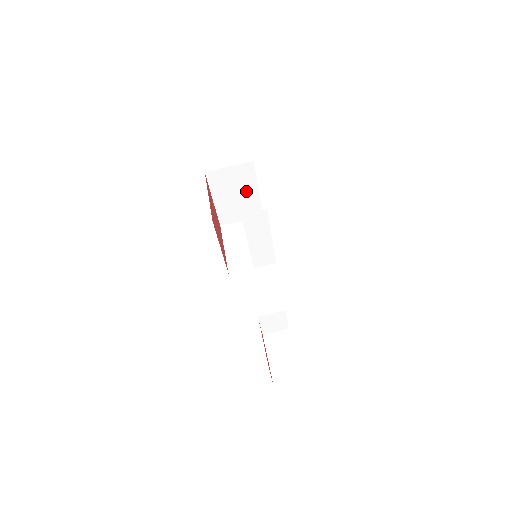
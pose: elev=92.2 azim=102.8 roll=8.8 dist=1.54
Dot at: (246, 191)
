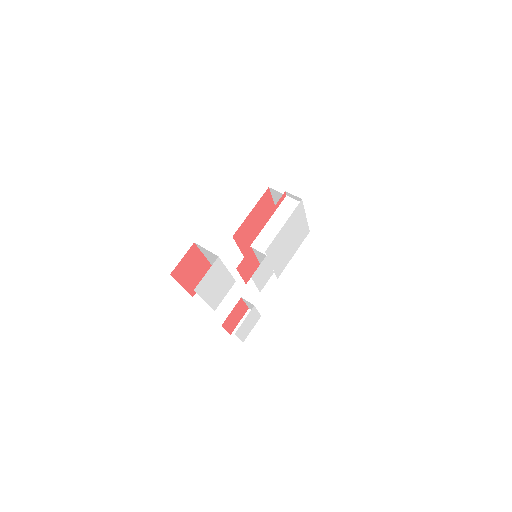
Dot at: occluded
